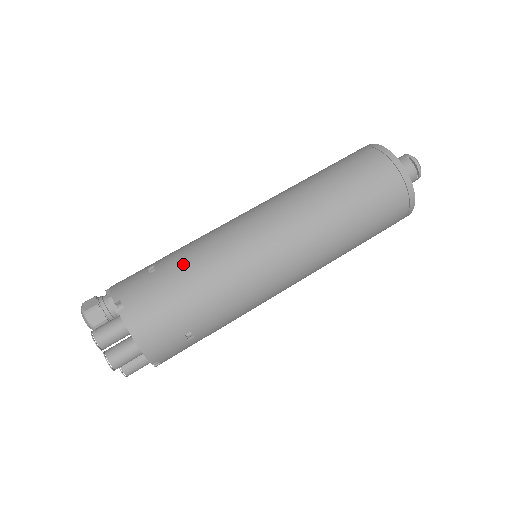
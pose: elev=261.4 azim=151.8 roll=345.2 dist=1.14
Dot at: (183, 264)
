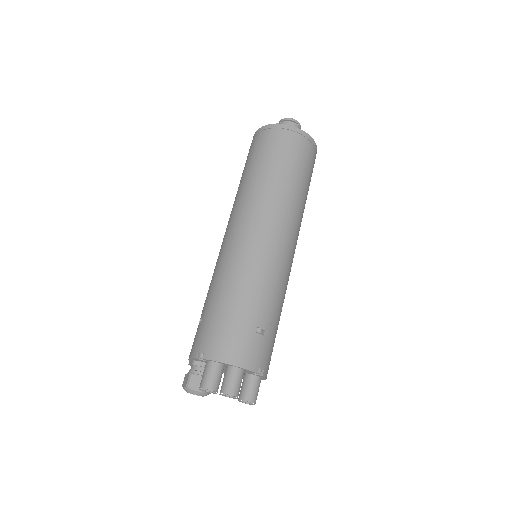
Dot at: (213, 296)
